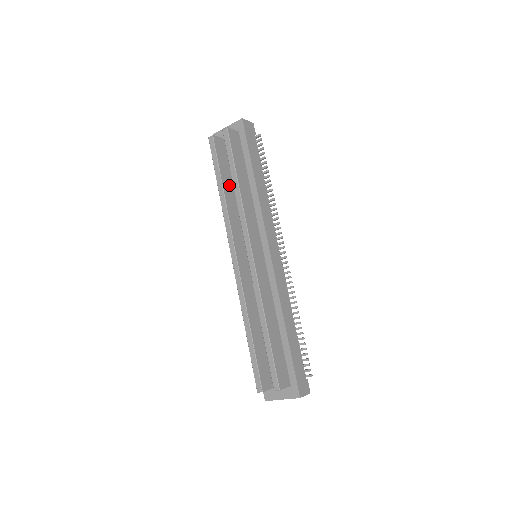
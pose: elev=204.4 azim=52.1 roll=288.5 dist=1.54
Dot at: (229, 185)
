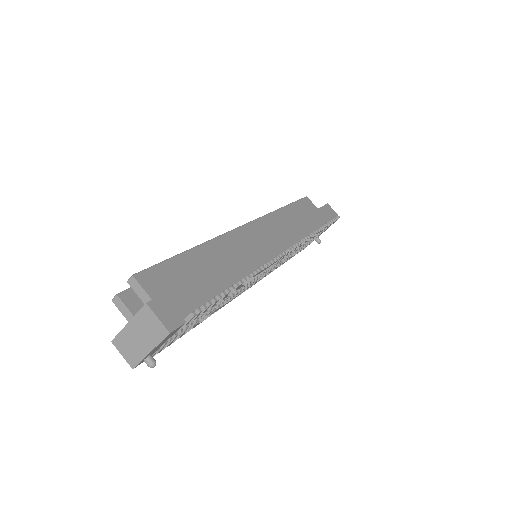
Dot at: occluded
